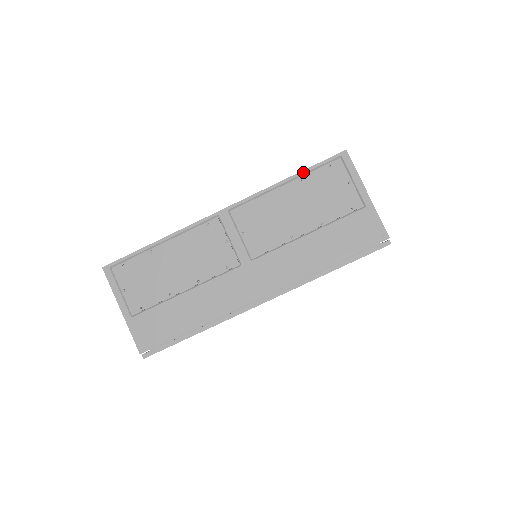
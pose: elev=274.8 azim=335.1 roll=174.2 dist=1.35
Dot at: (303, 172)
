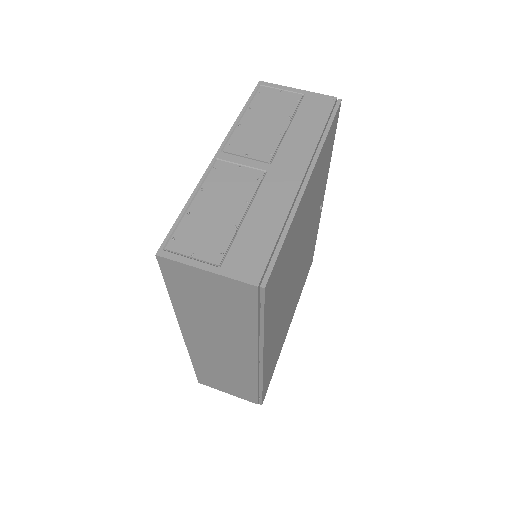
Dot at: (247, 104)
